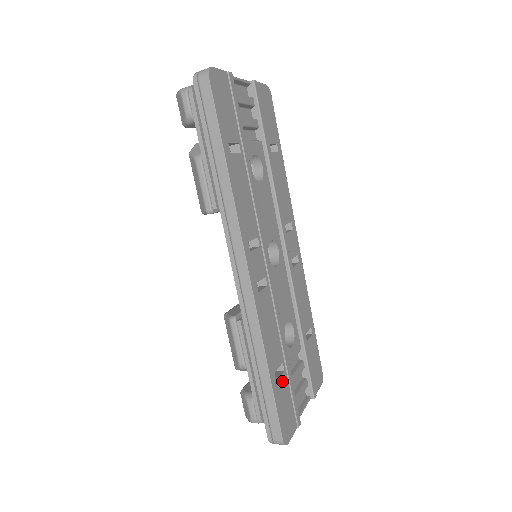
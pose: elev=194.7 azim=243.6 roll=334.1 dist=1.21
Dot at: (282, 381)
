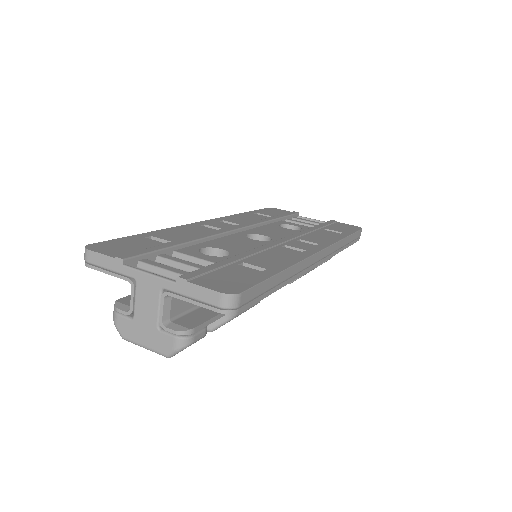
Dot at: (152, 242)
